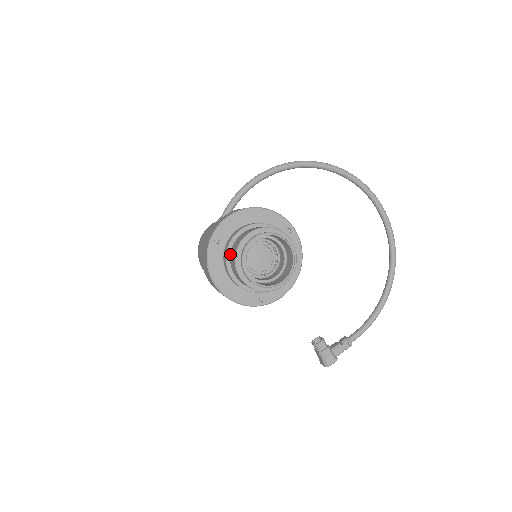
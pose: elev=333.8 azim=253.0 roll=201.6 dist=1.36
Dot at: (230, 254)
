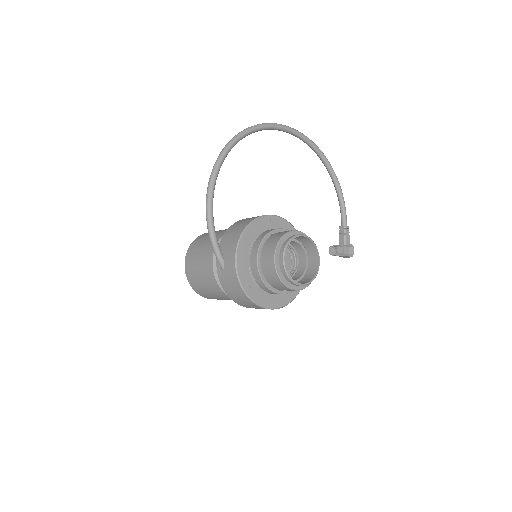
Dot at: (270, 284)
